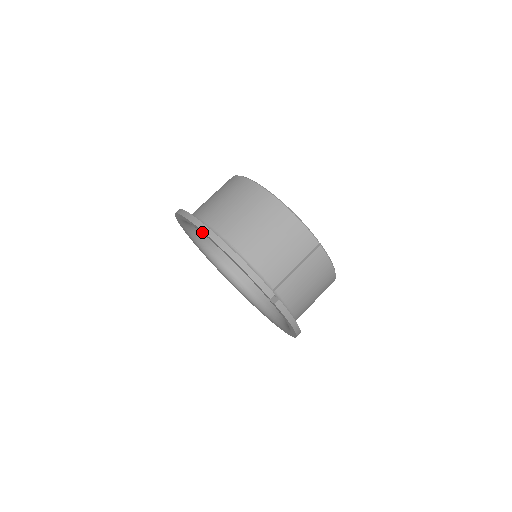
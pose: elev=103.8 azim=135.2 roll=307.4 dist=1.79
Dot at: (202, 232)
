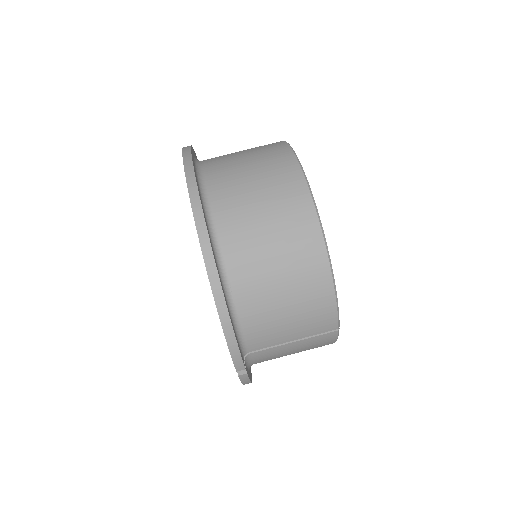
Dot at: (200, 243)
